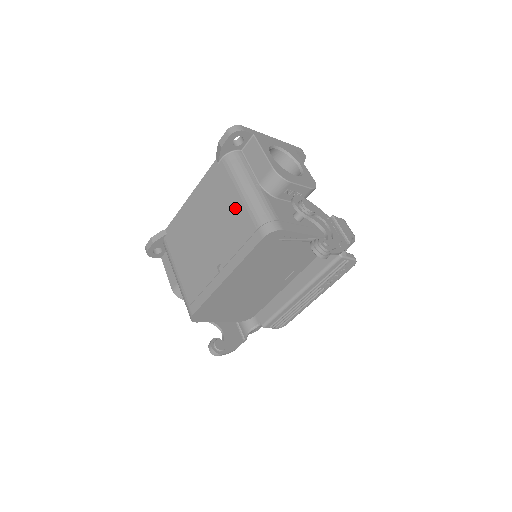
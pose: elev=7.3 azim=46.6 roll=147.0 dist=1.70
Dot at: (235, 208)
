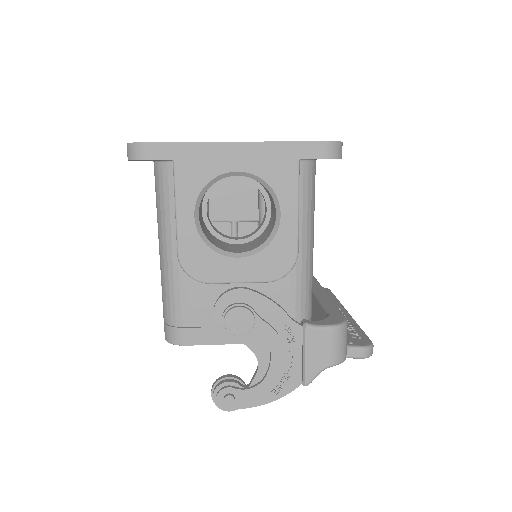
Dot at: occluded
